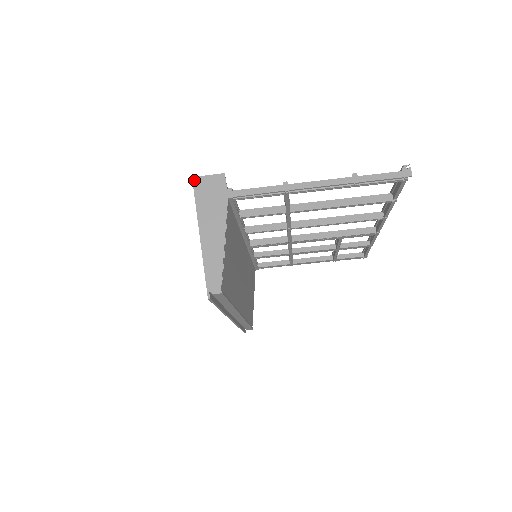
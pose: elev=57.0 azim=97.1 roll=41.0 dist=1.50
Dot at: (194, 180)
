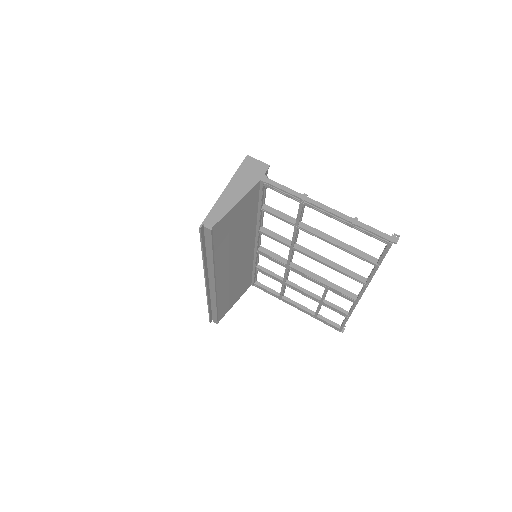
Dot at: (247, 157)
